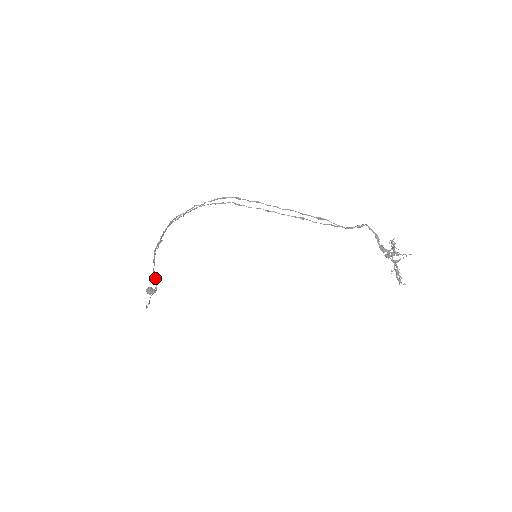
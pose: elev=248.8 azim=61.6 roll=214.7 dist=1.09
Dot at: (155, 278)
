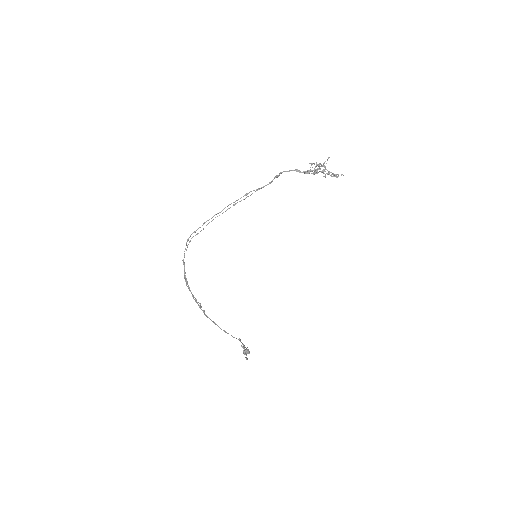
Dot at: occluded
